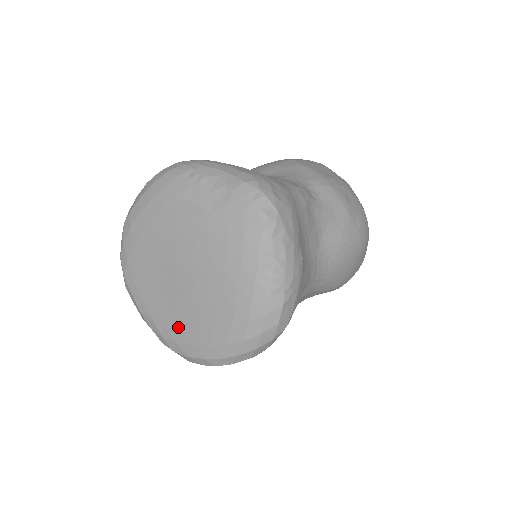
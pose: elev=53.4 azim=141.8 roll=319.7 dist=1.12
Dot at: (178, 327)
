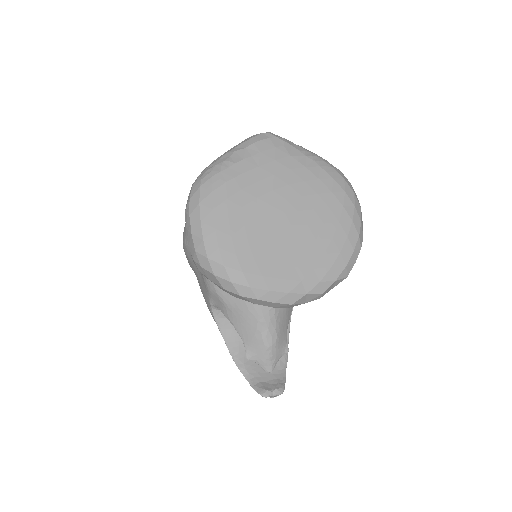
Dot at: (322, 255)
